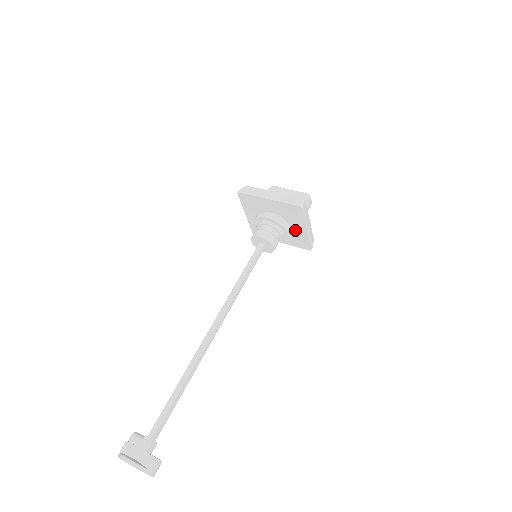
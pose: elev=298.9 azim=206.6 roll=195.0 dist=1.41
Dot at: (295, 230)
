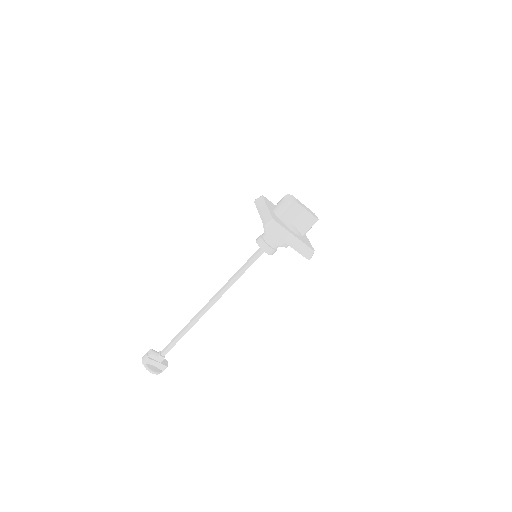
Dot at: occluded
